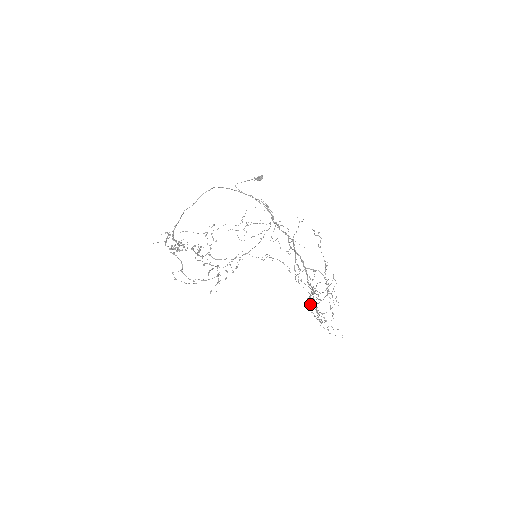
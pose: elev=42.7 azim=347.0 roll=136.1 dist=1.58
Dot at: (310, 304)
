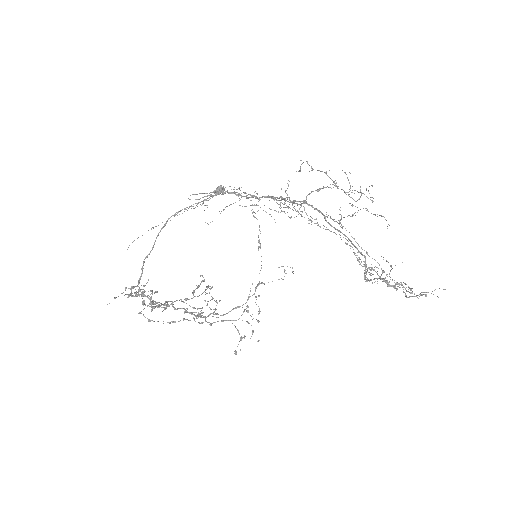
Dot at: (371, 280)
